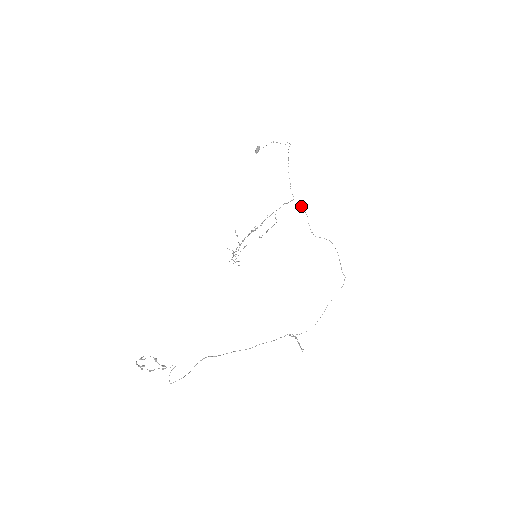
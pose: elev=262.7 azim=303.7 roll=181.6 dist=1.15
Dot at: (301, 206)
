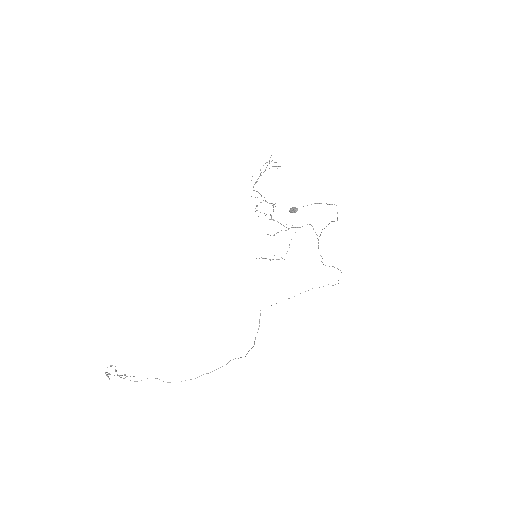
Dot at: occluded
